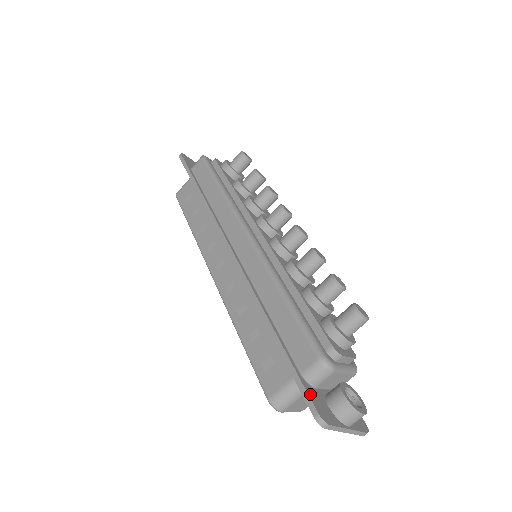
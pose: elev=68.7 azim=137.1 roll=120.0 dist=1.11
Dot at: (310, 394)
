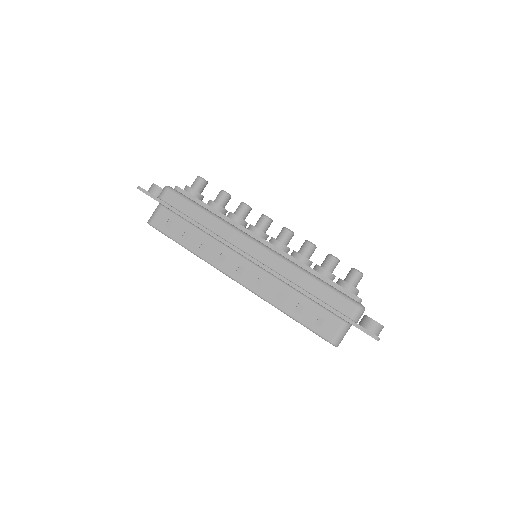
Dot at: occluded
